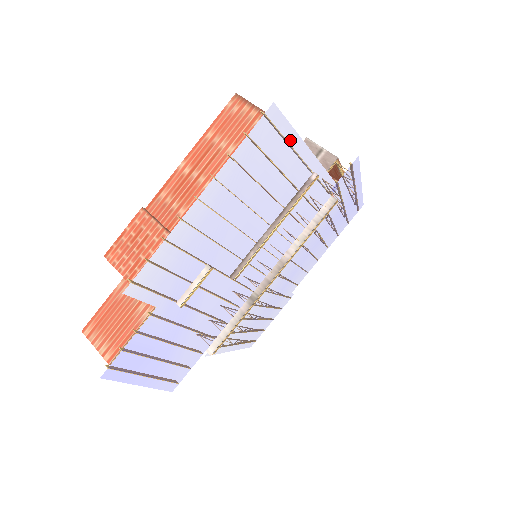
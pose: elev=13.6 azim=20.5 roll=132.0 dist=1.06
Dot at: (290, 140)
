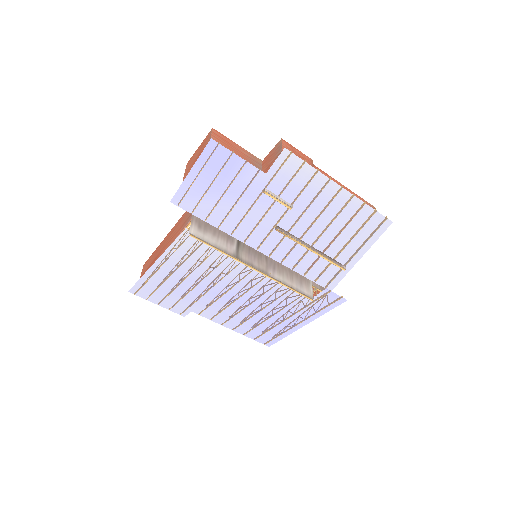
Dot at: (369, 241)
